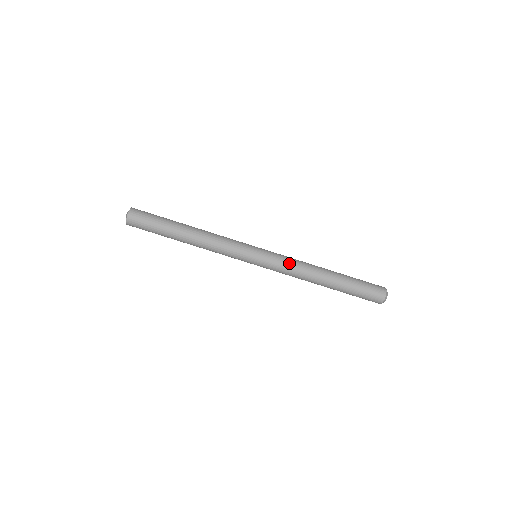
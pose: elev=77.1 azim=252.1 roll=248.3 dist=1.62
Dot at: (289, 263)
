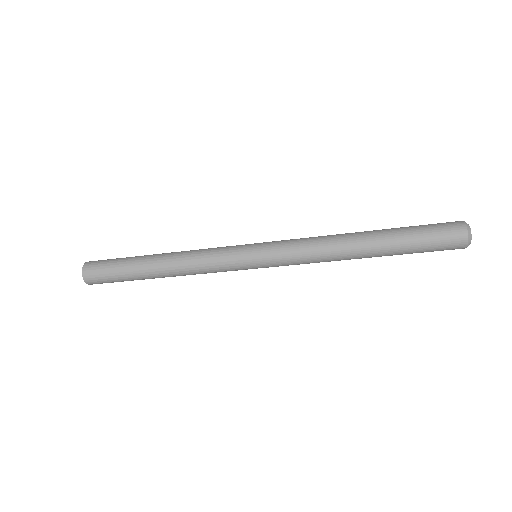
Dot at: occluded
